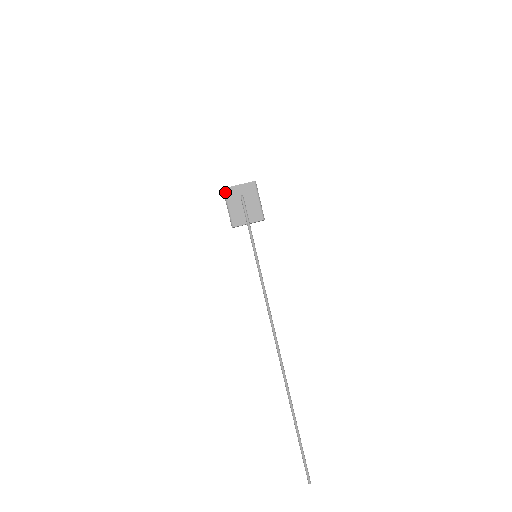
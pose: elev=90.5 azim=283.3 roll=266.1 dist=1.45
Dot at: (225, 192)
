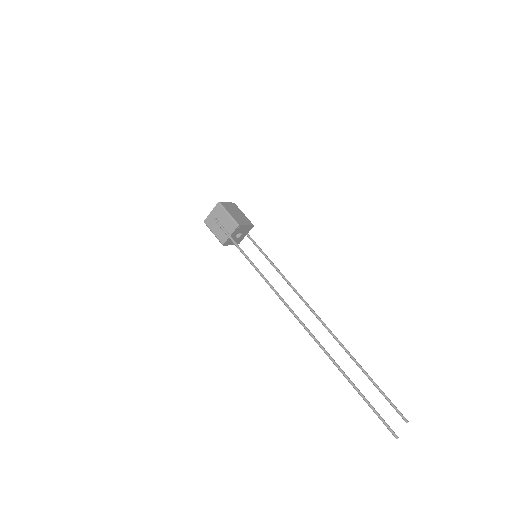
Dot at: (206, 224)
